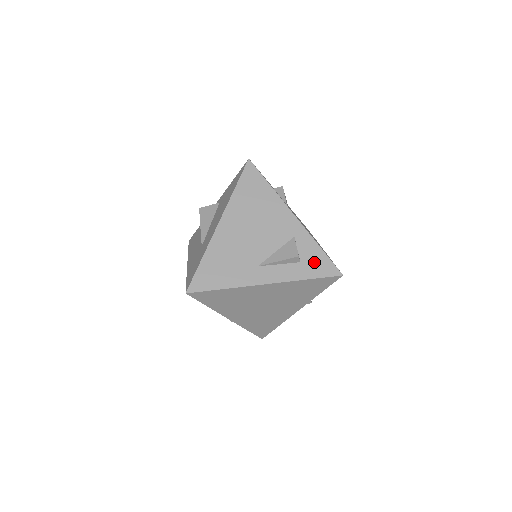
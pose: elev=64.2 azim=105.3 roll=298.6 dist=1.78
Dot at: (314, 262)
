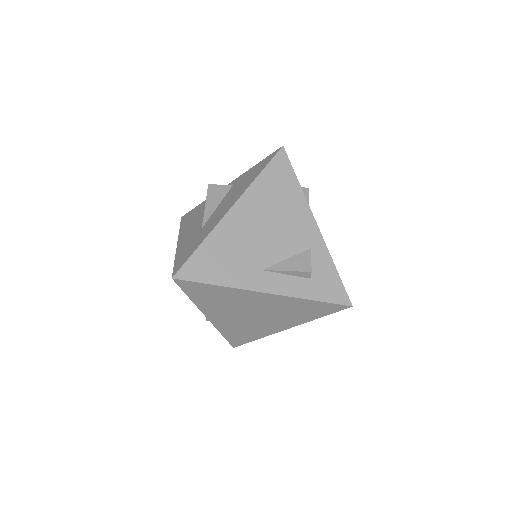
Dot at: (325, 283)
